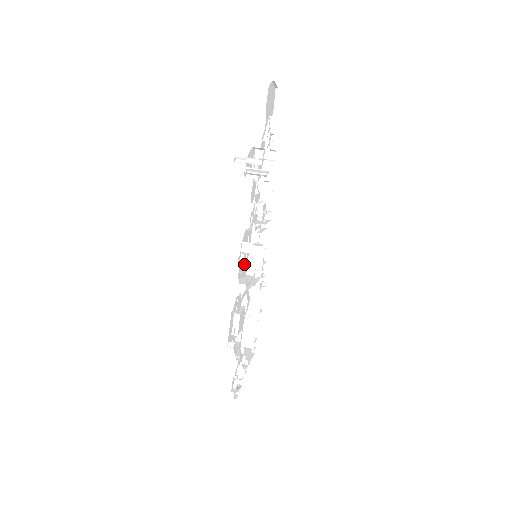
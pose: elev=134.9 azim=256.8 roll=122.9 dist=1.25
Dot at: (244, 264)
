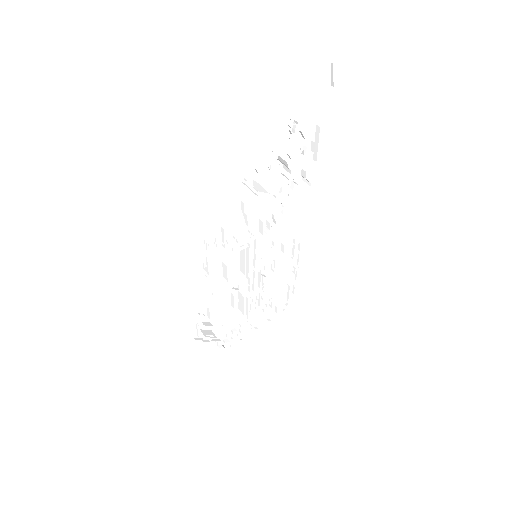
Dot at: (231, 265)
